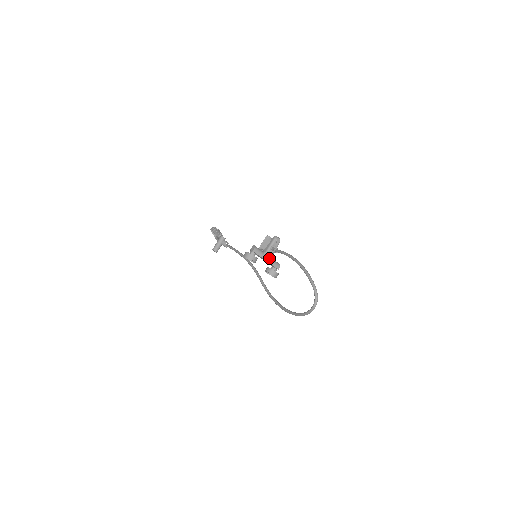
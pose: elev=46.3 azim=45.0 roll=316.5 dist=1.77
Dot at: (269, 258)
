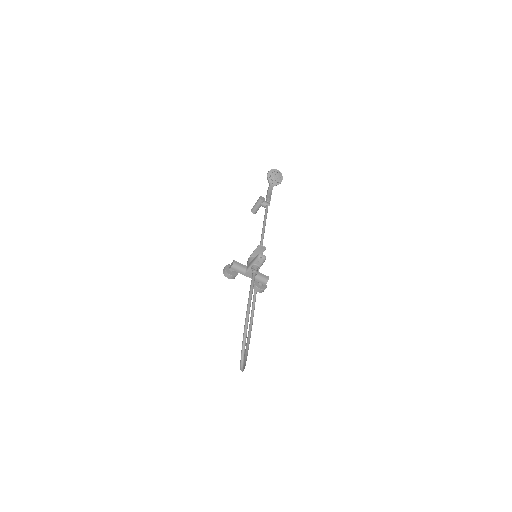
Dot at: (251, 275)
